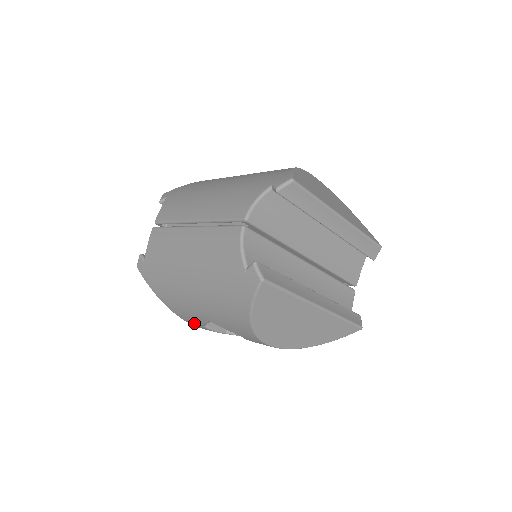
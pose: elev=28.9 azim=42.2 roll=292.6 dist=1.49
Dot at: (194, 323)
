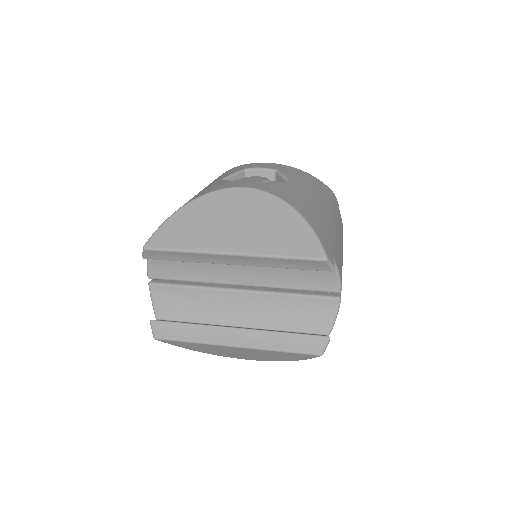
Dot at: occluded
